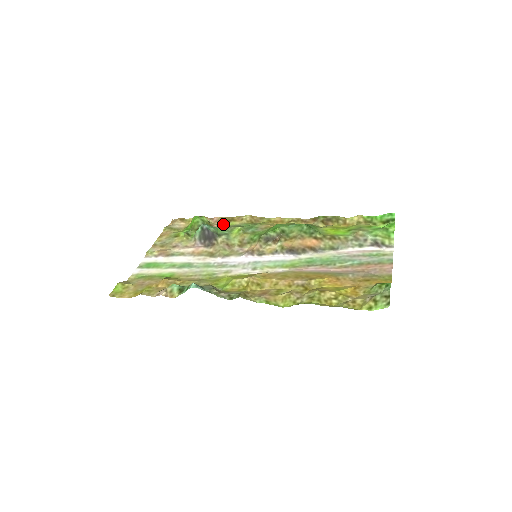
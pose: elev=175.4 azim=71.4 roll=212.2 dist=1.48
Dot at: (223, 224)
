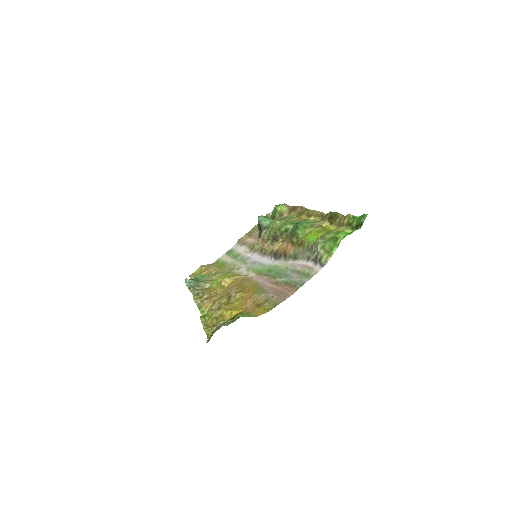
Dot at: occluded
